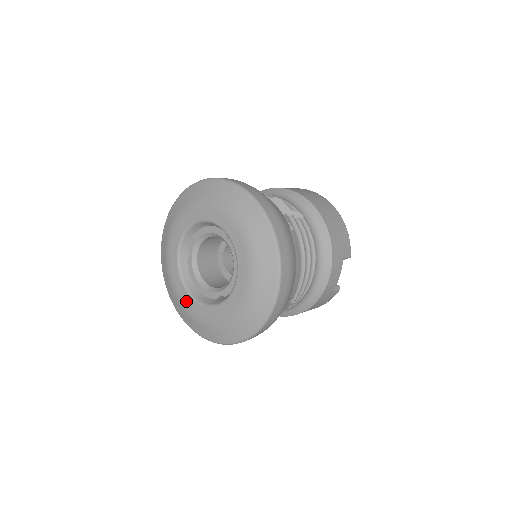
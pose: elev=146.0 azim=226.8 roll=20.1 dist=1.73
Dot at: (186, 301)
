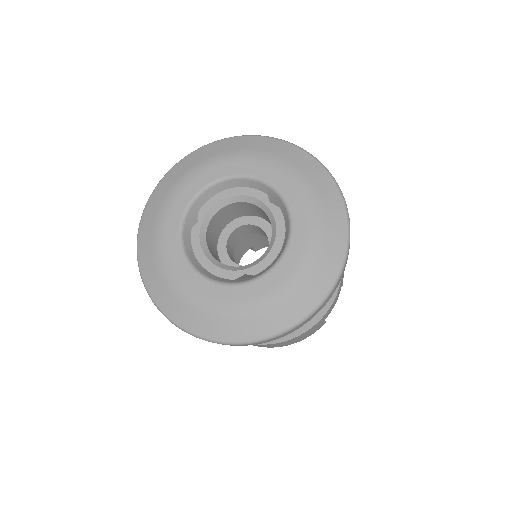
Dot at: (186, 279)
